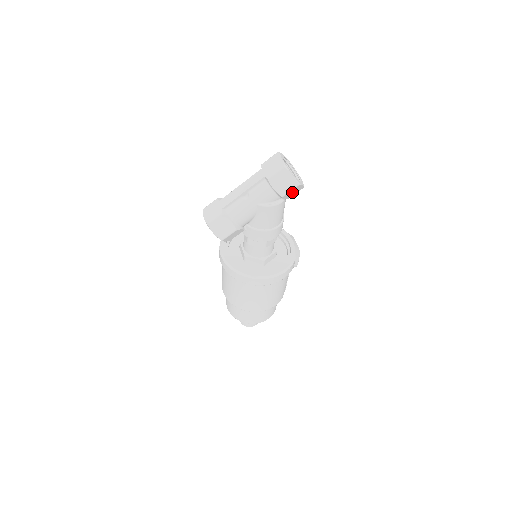
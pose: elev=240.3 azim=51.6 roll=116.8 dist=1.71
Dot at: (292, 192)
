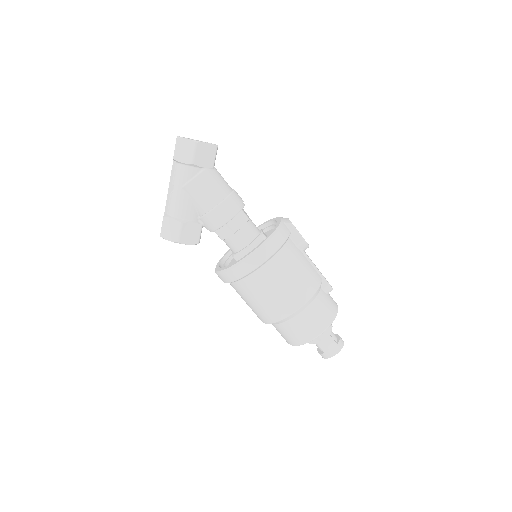
Dot at: (203, 155)
